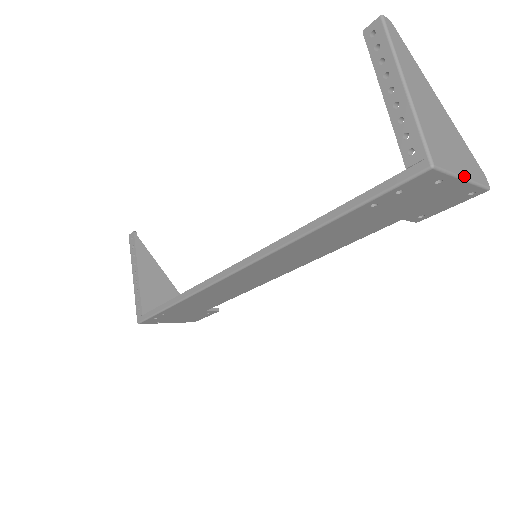
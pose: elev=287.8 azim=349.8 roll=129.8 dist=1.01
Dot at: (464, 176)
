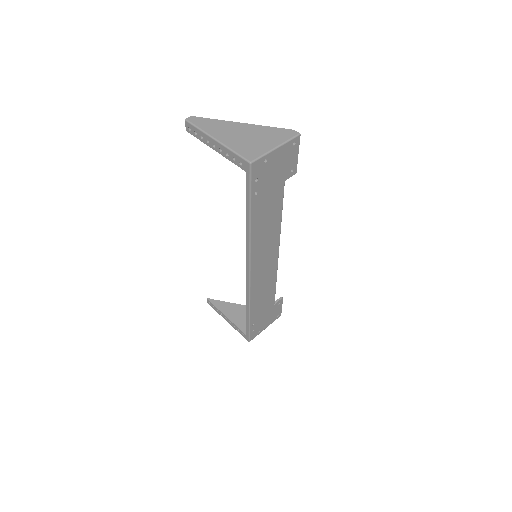
Dot at: (275, 147)
